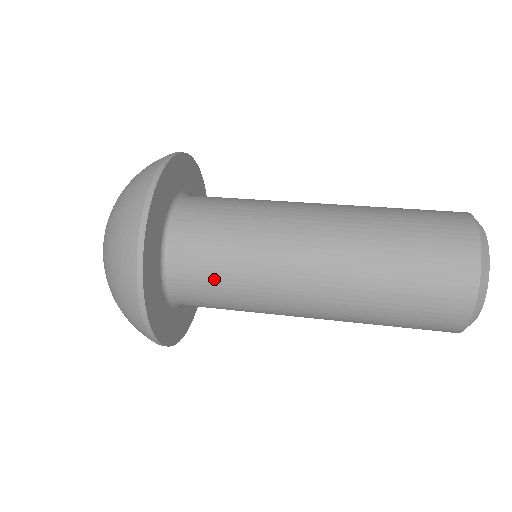
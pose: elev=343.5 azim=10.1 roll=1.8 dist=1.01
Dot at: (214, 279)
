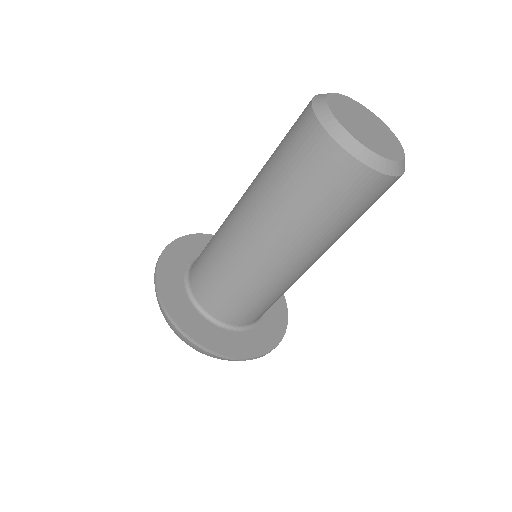
Dot at: occluded
